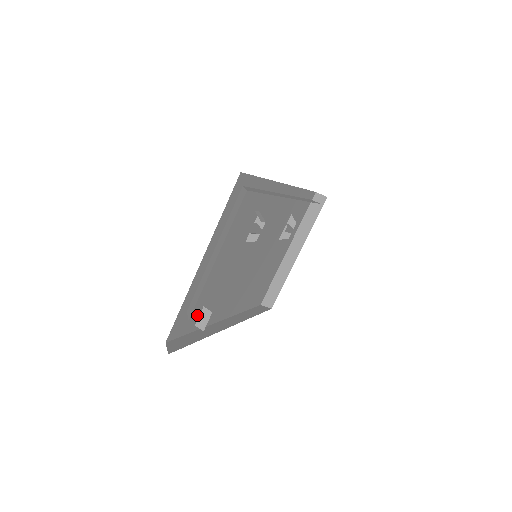
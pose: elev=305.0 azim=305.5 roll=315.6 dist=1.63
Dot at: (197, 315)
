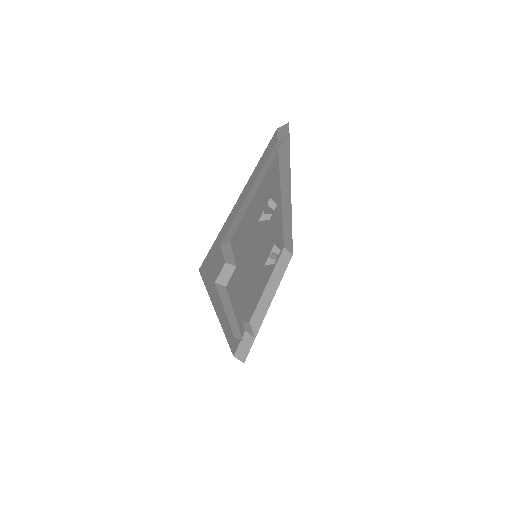
Dot at: (217, 272)
